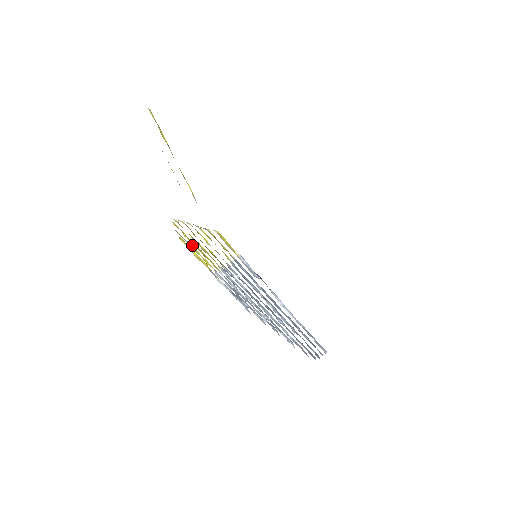
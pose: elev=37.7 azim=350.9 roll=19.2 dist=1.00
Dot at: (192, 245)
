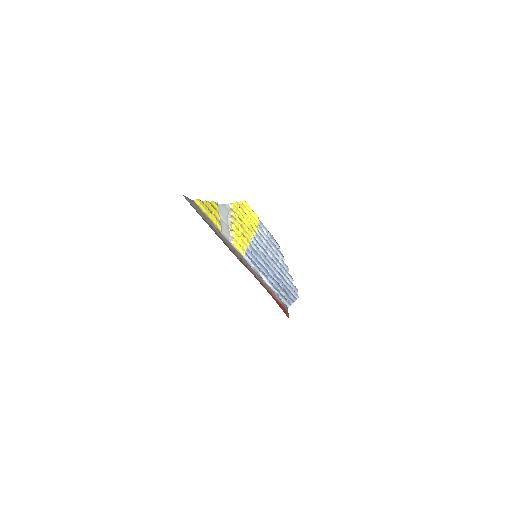
Dot at: (248, 210)
